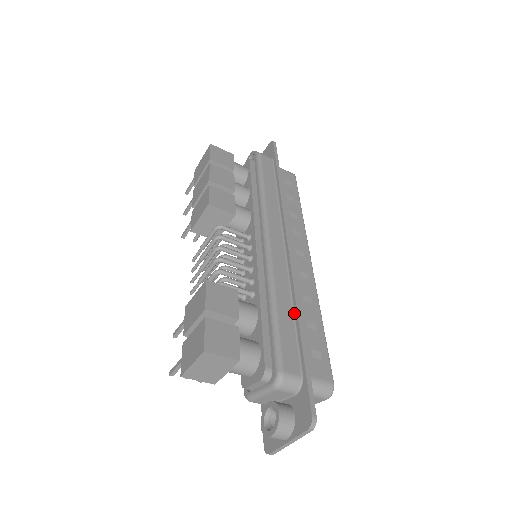
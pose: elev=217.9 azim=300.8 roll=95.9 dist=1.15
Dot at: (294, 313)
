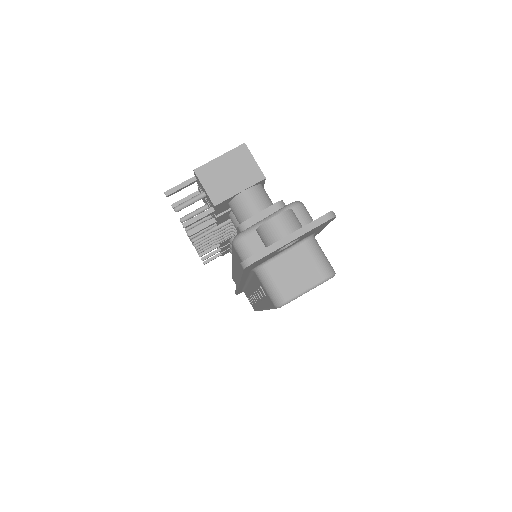
Dot at: occluded
